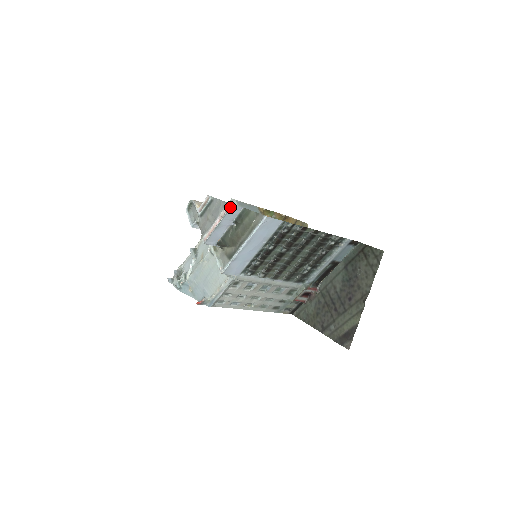
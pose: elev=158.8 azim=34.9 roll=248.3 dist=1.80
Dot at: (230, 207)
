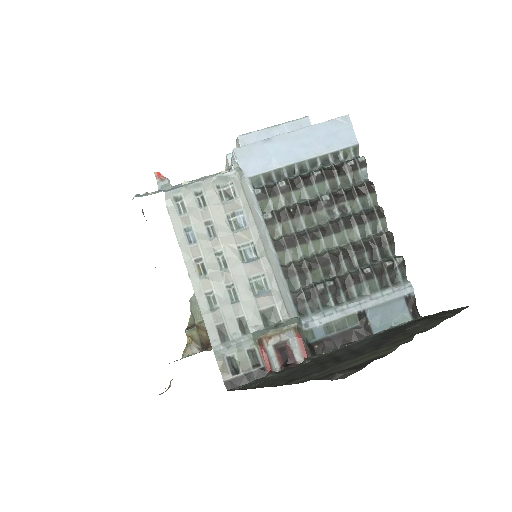
Dot at: (303, 117)
